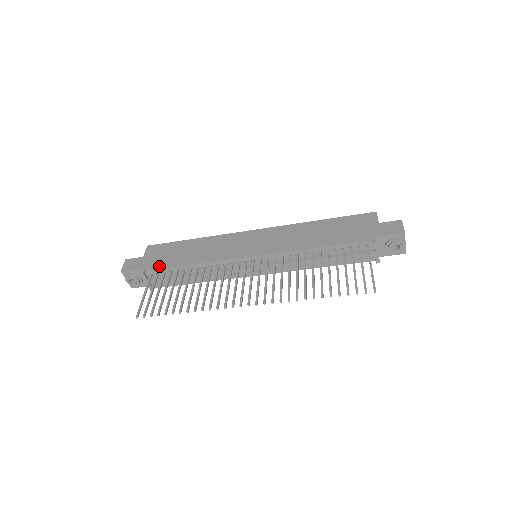
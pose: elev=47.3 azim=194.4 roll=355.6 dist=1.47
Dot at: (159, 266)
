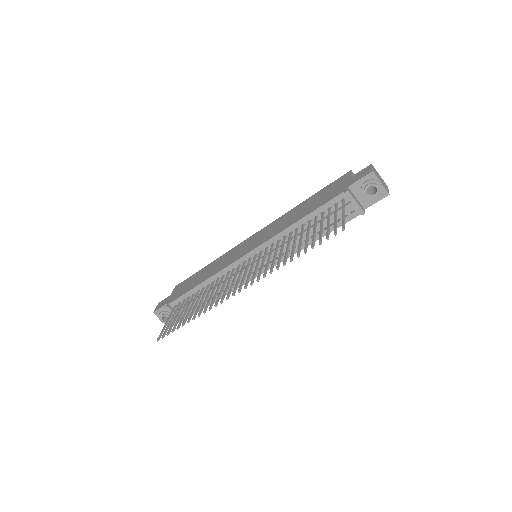
Dot at: (179, 295)
